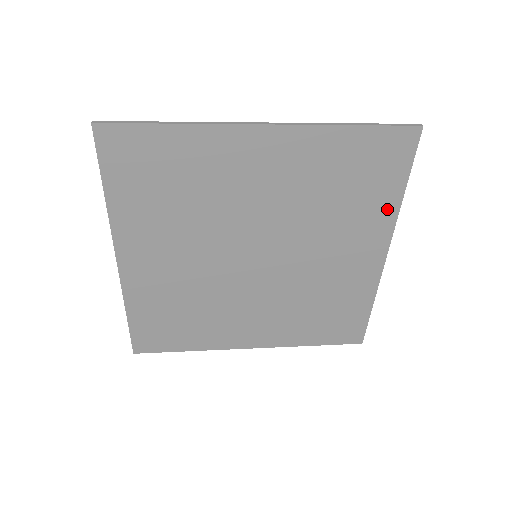
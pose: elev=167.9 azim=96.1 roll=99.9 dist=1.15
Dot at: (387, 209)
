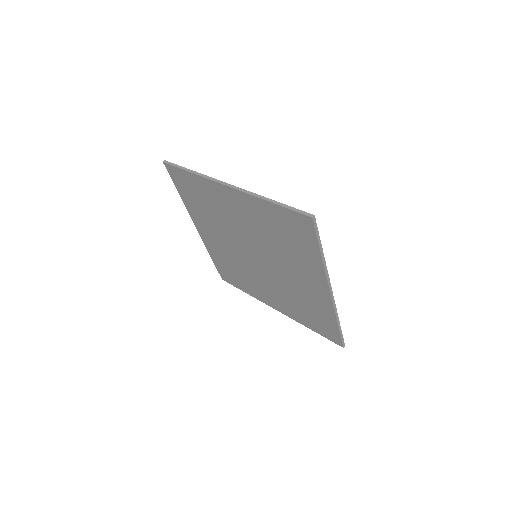
Dot at: (316, 263)
